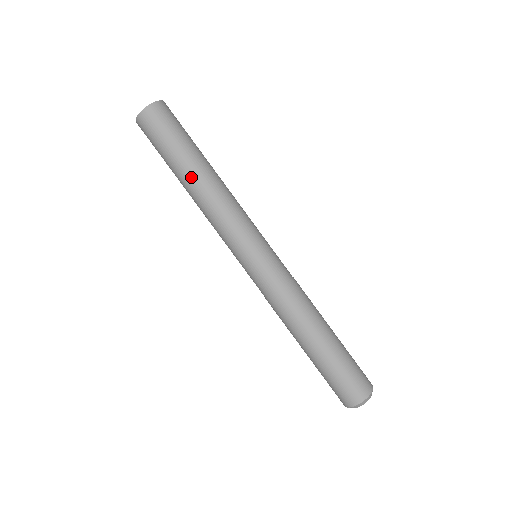
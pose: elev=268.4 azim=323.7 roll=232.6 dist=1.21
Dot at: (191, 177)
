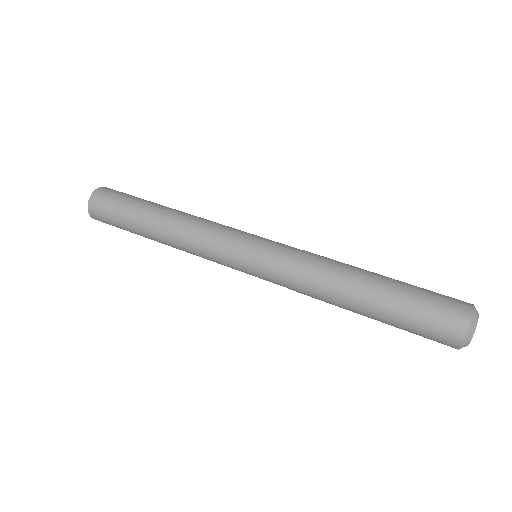
Dot at: occluded
